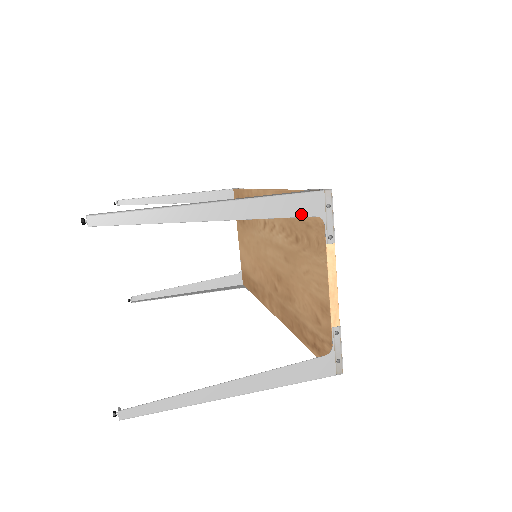
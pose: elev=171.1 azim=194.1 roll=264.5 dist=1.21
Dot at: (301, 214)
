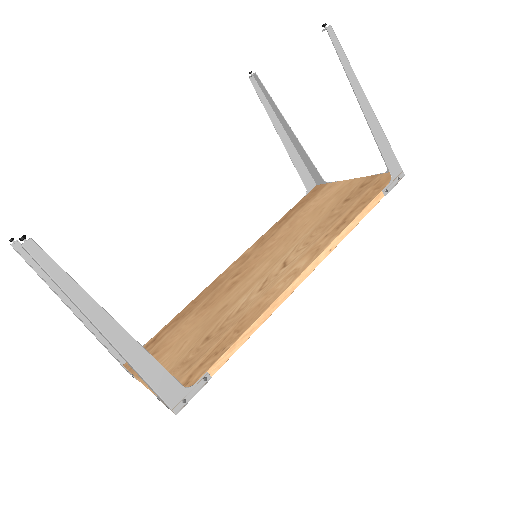
Dot at: (150, 388)
